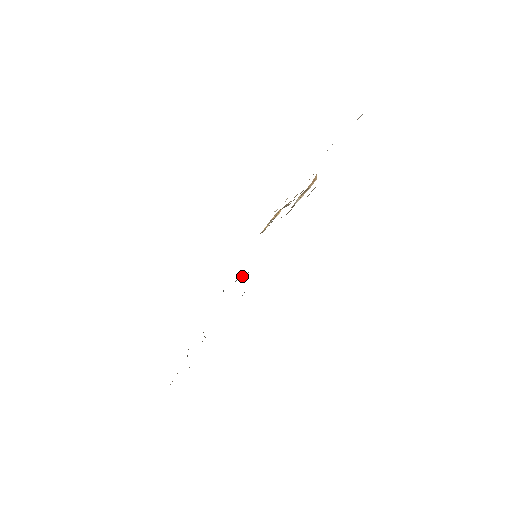
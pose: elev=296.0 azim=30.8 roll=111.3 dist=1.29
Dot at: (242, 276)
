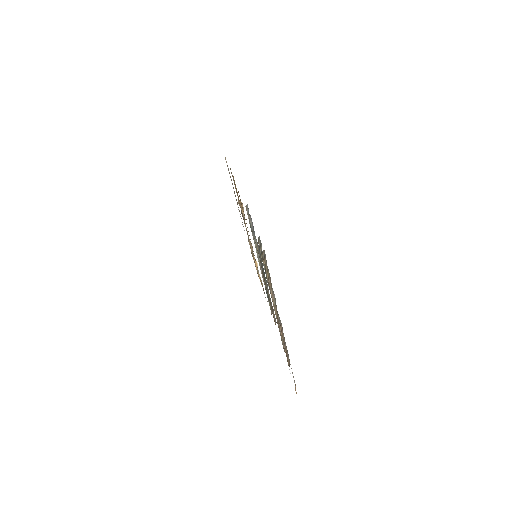
Dot at: (260, 268)
